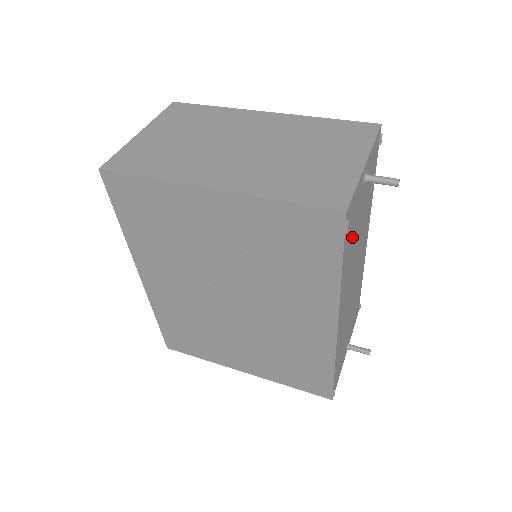
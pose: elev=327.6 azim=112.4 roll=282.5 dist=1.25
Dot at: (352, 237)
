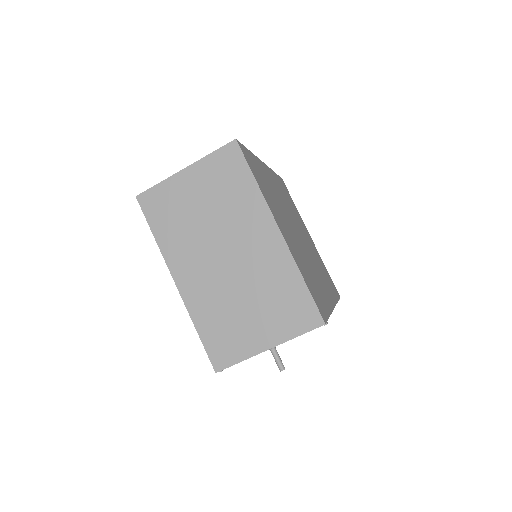
Dot at: occluded
